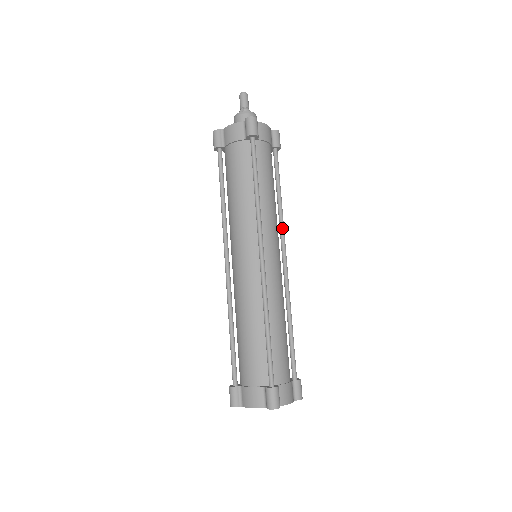
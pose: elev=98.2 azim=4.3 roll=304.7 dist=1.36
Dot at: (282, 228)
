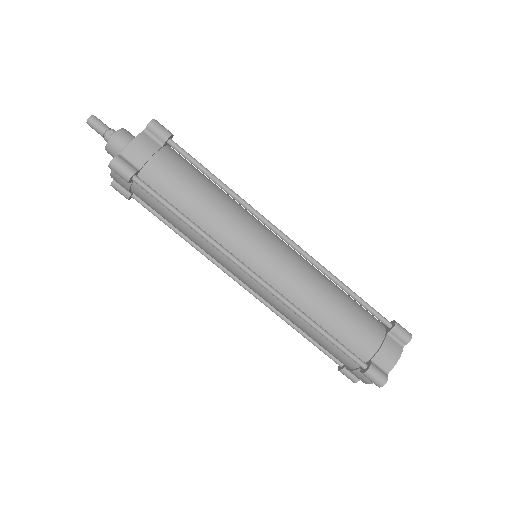
Dot at: occluded
